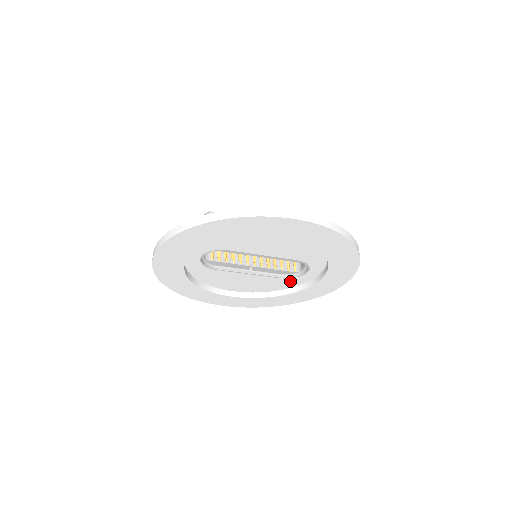
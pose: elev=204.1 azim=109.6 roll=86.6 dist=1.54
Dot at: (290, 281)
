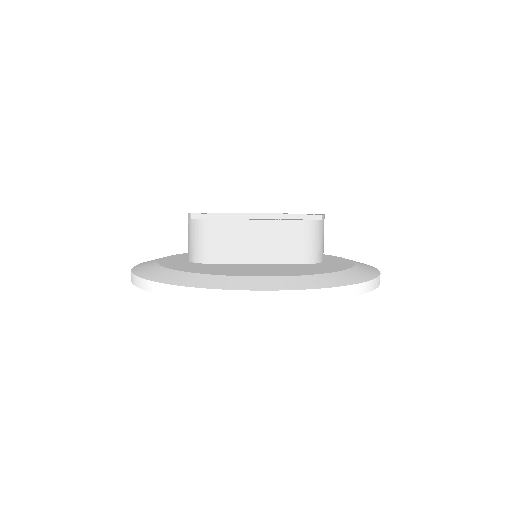
Dot at: occluded
